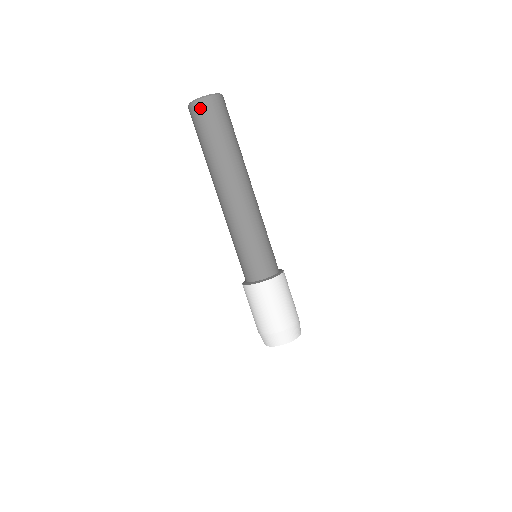
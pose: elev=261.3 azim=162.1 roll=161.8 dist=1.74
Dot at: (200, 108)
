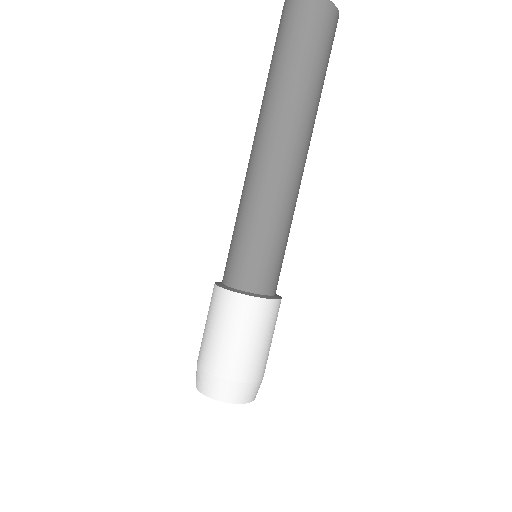
Dot at: (290, 8)
